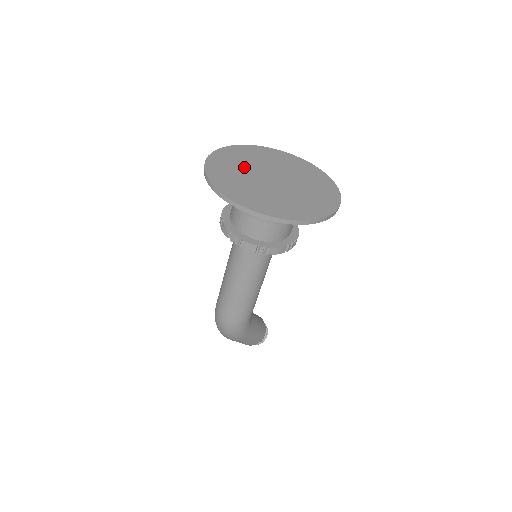
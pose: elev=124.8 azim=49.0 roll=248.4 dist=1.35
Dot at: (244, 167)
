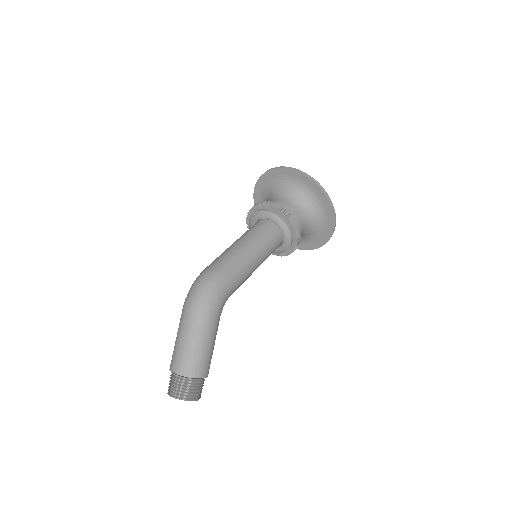
Dot at: occluded
